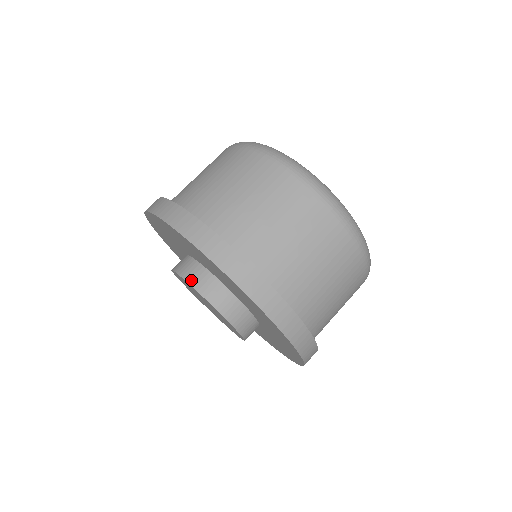
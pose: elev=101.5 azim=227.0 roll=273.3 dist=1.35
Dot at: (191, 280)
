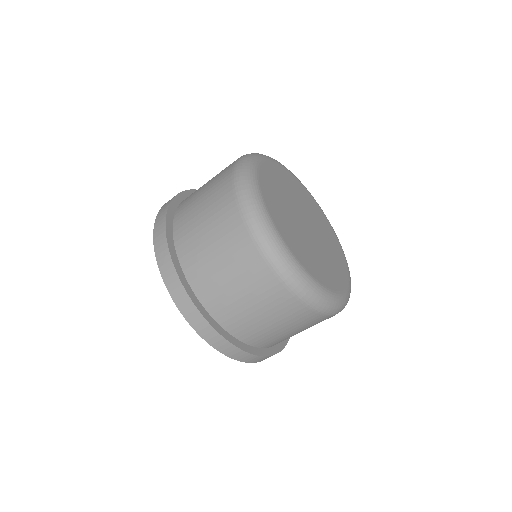
Dot at: occluded
